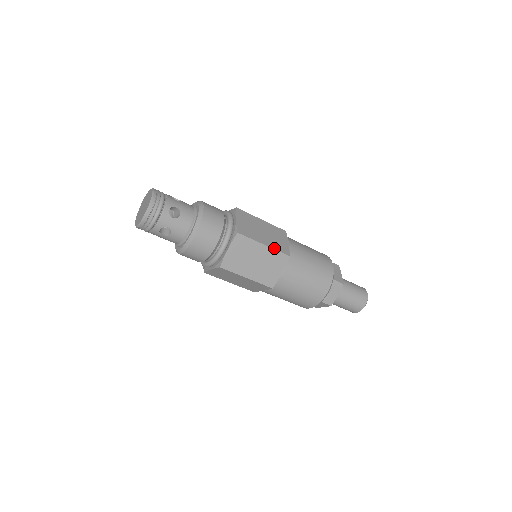
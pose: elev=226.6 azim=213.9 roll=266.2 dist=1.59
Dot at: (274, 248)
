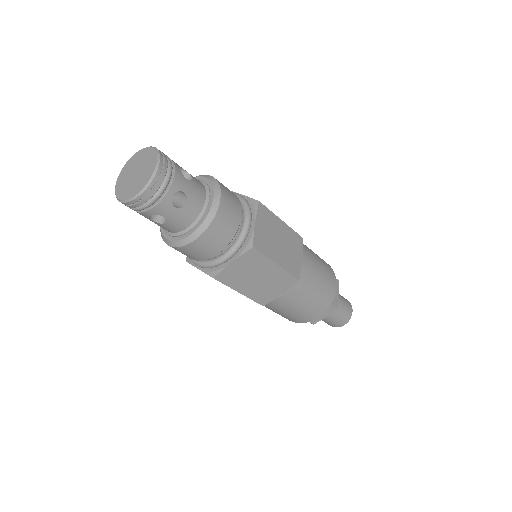
Dot at: (289, 227)
